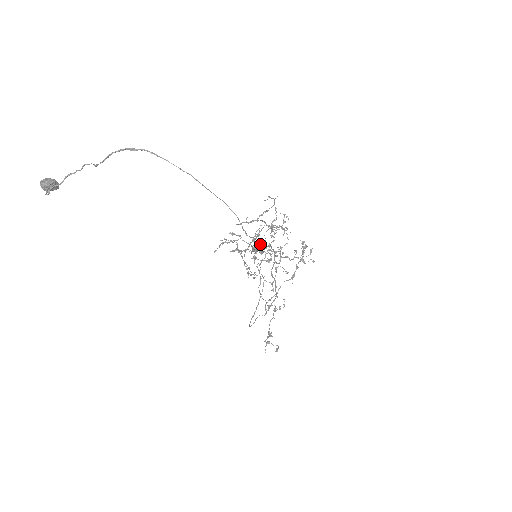
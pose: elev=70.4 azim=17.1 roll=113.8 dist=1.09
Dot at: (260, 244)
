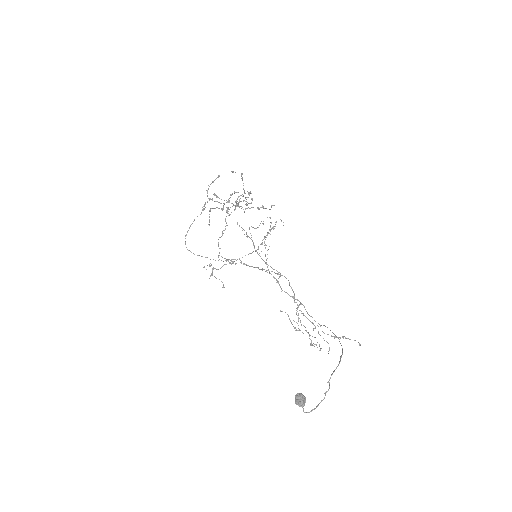
Dot at: (294, 293)
